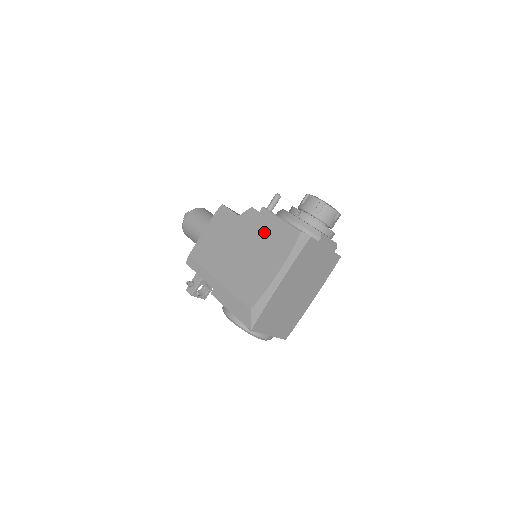
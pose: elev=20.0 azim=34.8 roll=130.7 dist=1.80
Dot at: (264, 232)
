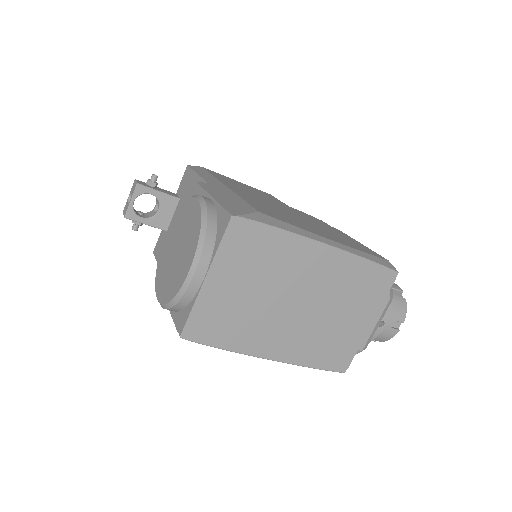
Dot at: (330, 229)
